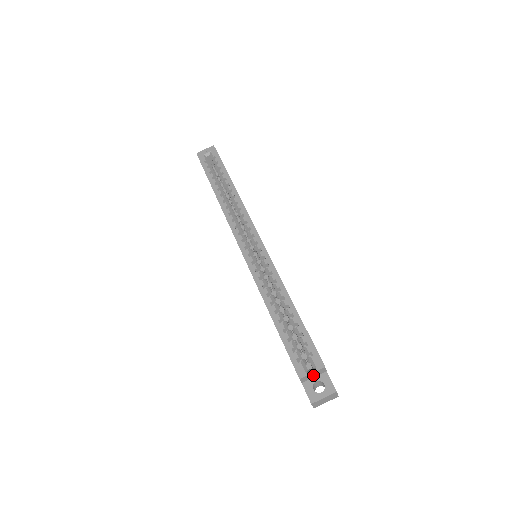
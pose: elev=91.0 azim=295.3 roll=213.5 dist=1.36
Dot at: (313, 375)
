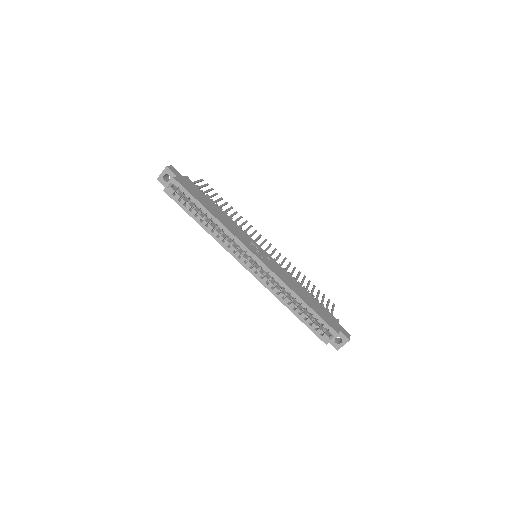
Dot at: occluded
